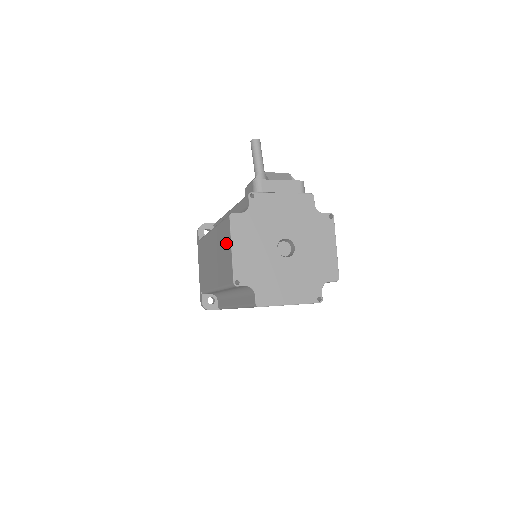
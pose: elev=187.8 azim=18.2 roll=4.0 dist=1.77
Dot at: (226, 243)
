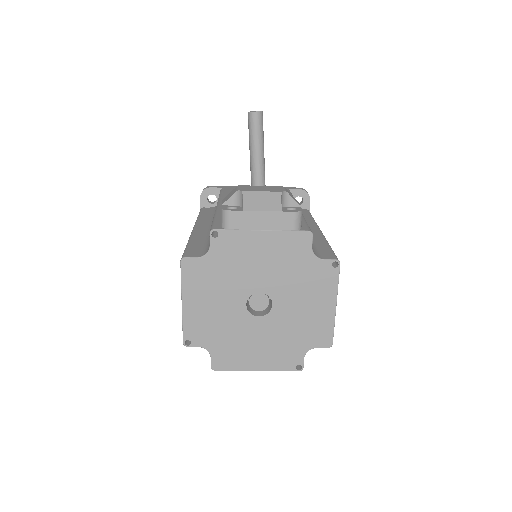
Dot at: occluded
